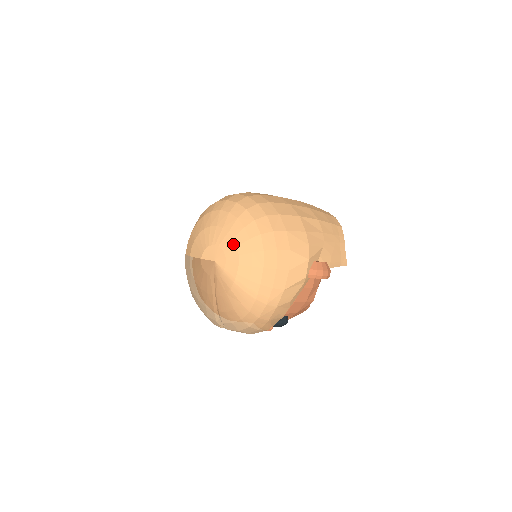
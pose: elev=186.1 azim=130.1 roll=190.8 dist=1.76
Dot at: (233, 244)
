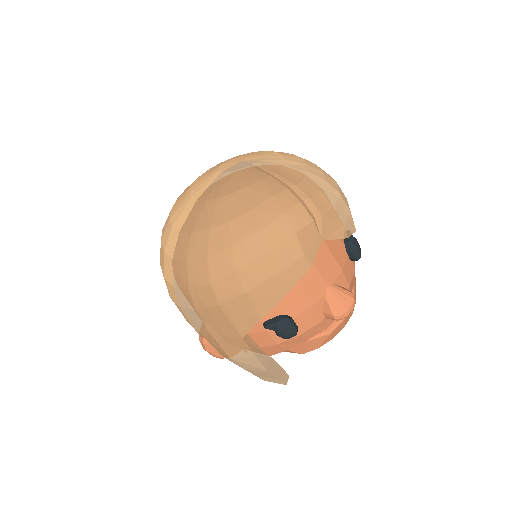
Dot at: (245, 154)
